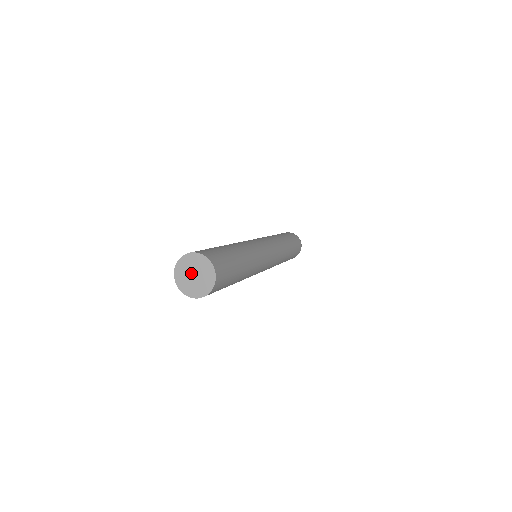
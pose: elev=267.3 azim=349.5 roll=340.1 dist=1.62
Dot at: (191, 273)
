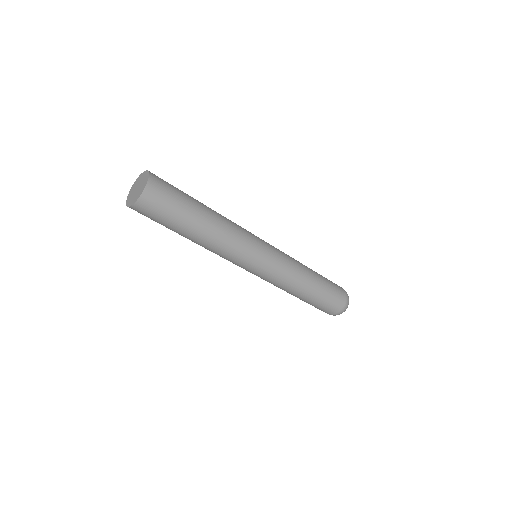
Dot at: (137, 187)
